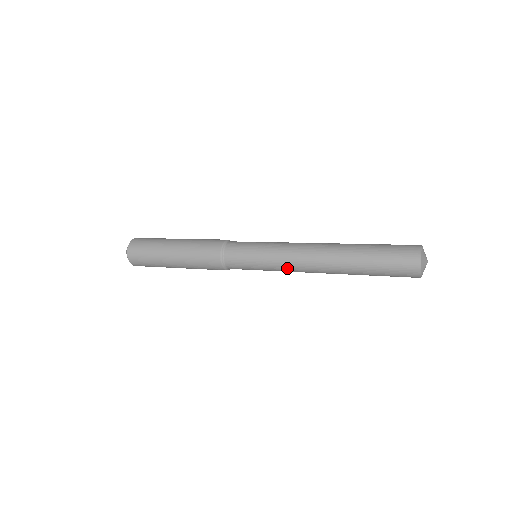
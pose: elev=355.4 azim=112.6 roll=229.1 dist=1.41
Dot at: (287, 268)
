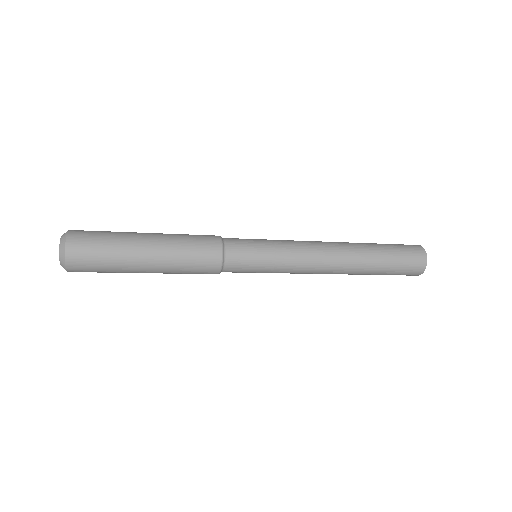
Dot at: (302, 263)
